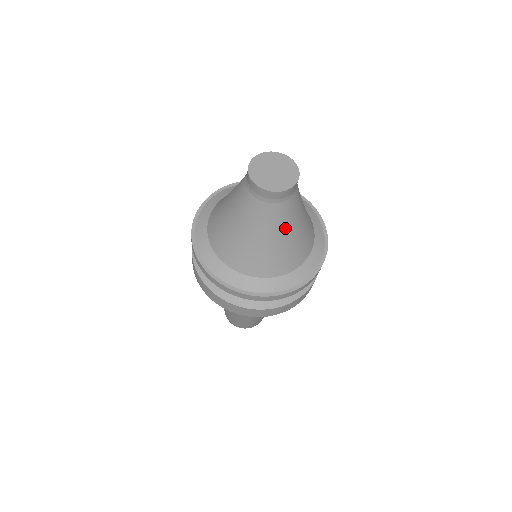
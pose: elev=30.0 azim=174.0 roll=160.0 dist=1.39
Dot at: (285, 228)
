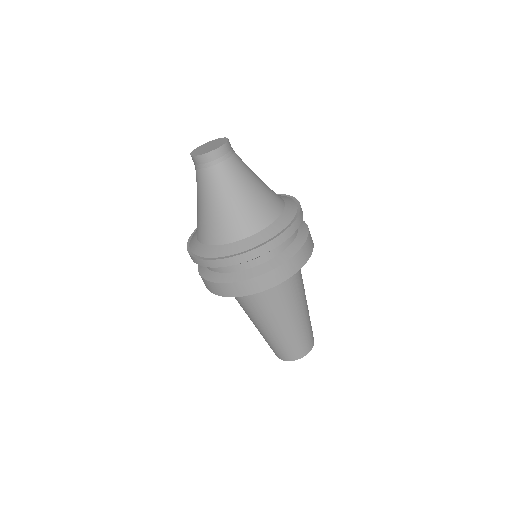
Dot at: (251, 174)
